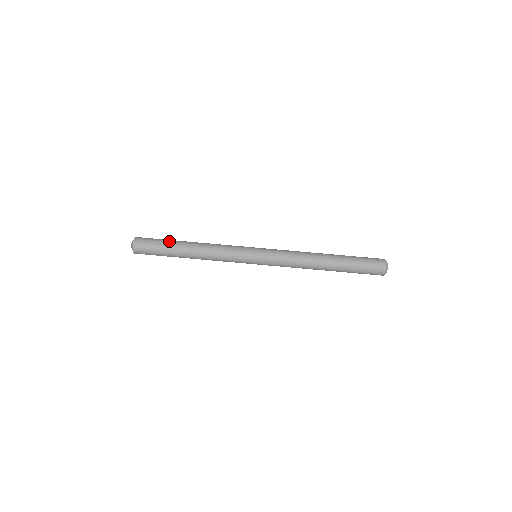
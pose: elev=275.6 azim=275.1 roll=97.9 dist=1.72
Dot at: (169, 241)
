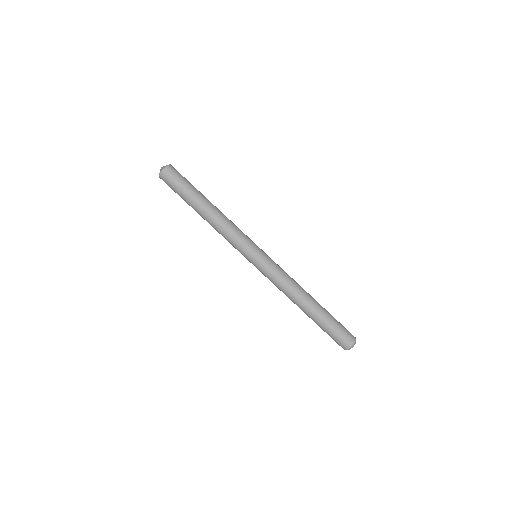
Dot at: (193, 191)
